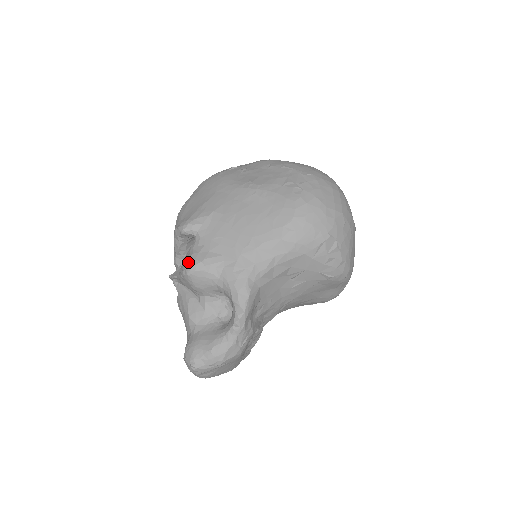
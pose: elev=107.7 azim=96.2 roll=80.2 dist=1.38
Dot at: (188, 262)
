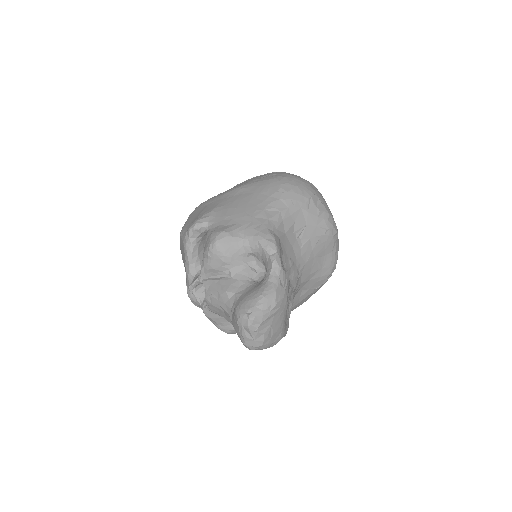
Dot at: (211, 238)
